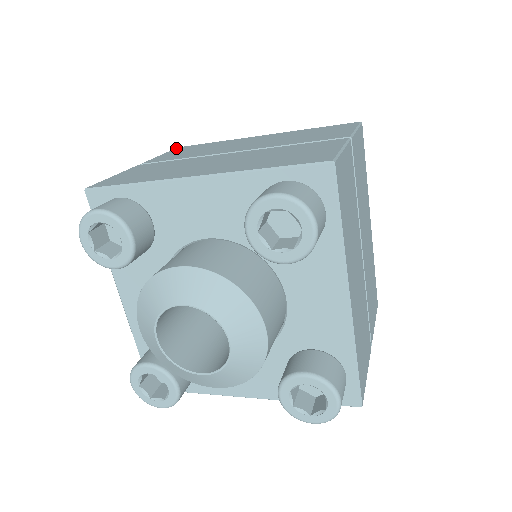
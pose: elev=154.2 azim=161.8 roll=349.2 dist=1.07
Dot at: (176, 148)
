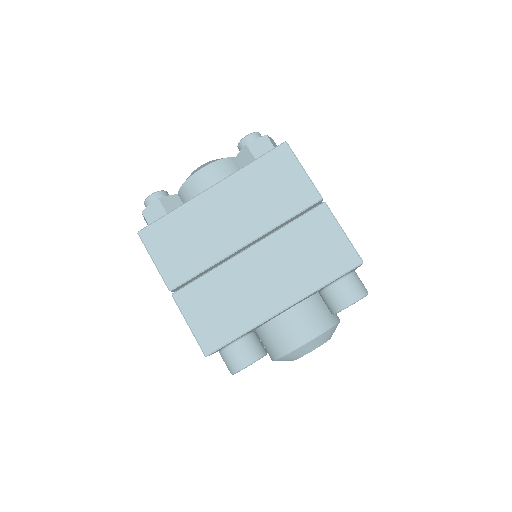
Dot at: (142, 237)
